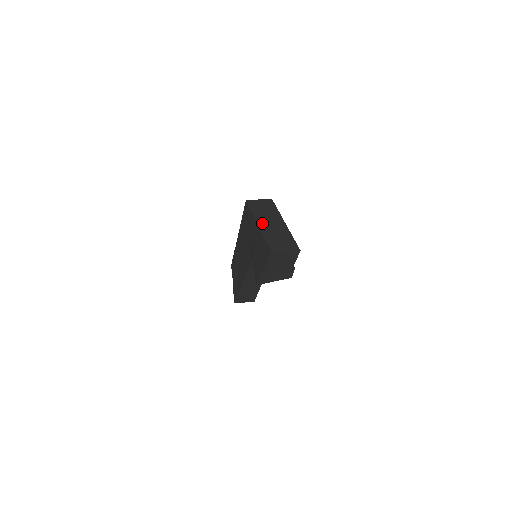
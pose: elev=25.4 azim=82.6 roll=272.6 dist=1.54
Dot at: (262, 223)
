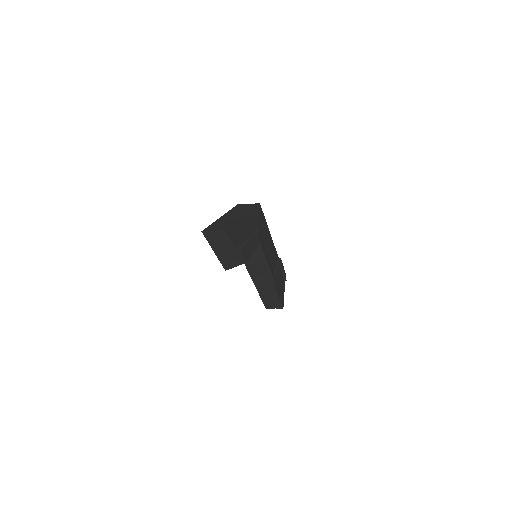
Dot at: (225, 216)
